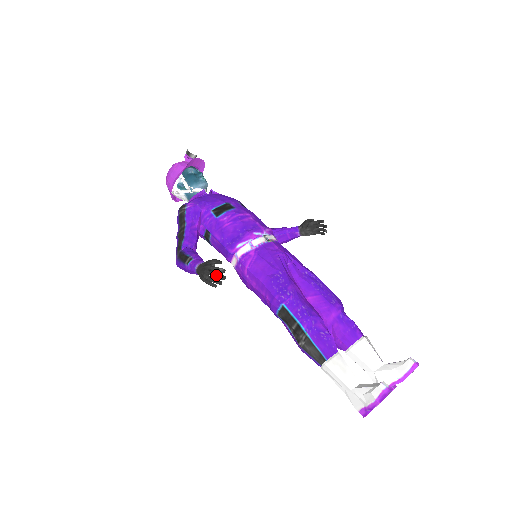
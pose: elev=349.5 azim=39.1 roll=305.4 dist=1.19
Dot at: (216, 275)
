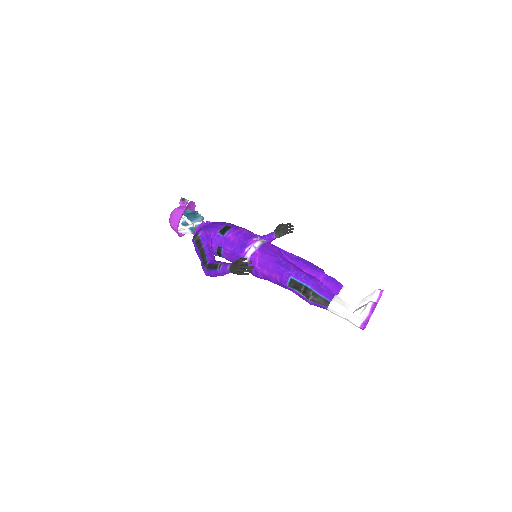
Dot at: (247, 267)
